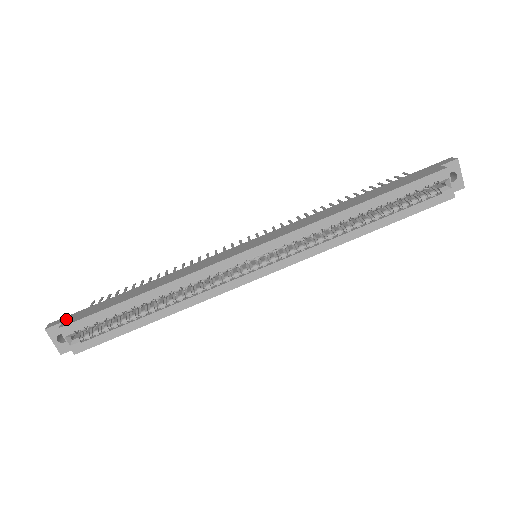
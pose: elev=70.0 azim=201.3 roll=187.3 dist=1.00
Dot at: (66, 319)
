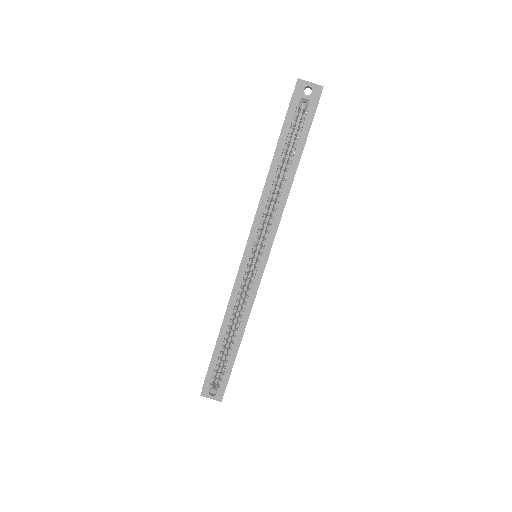
Dot at: occluded
